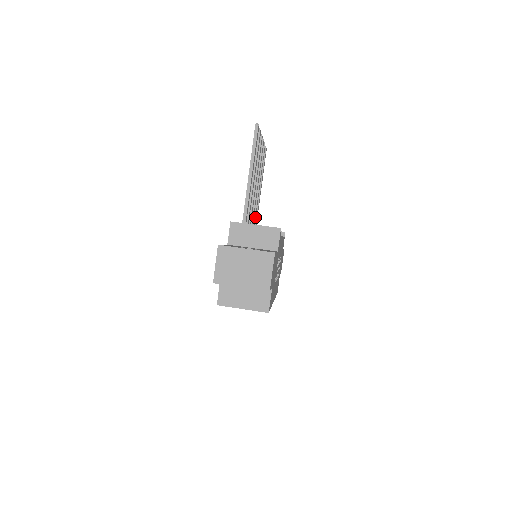
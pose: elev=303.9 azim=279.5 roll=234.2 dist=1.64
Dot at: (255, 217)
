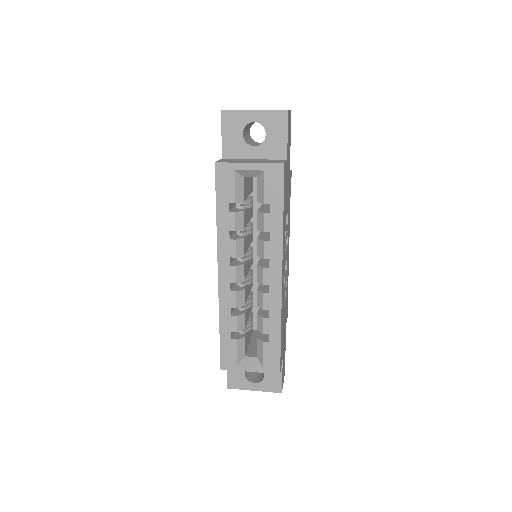
Dot at: occluded
